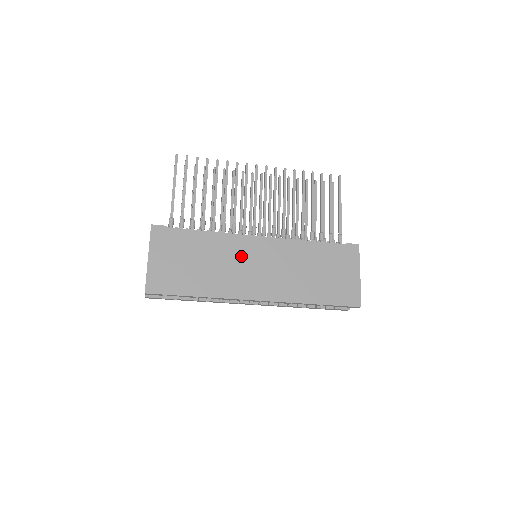
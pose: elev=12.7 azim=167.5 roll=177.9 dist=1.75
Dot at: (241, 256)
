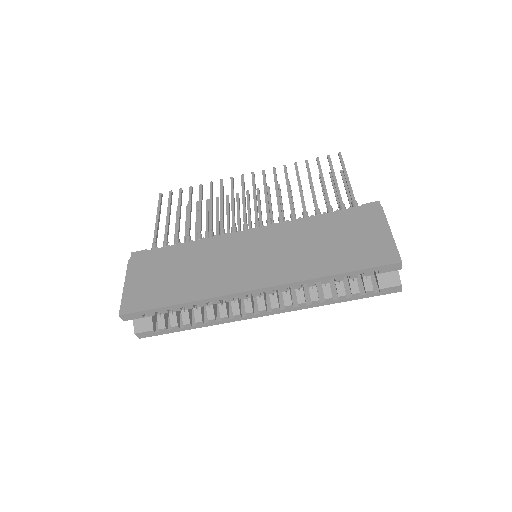
Dot at: (228, 252)
